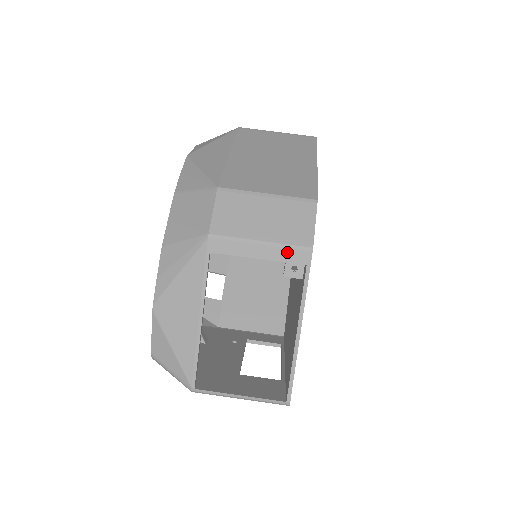
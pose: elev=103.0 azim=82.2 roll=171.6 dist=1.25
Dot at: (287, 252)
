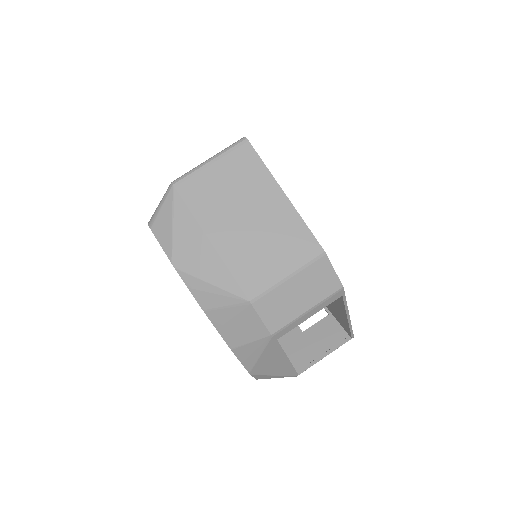
Dot at: (327, 301)
